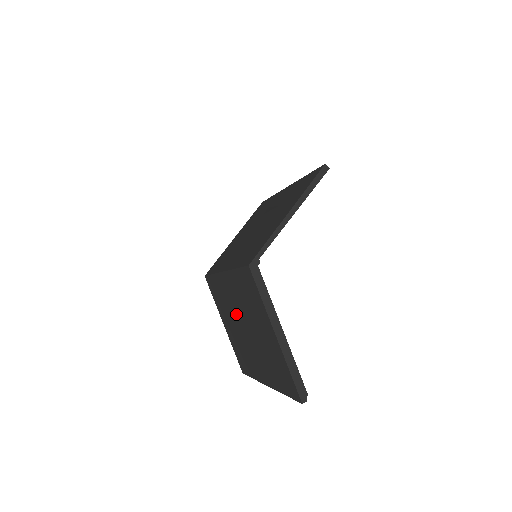
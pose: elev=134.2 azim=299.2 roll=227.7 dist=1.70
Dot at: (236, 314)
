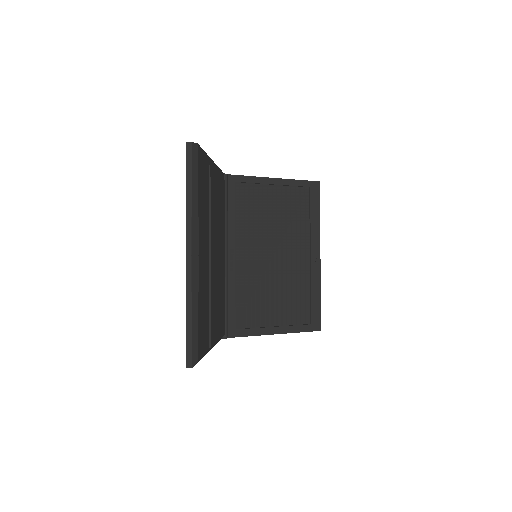
Dot at: occluded
